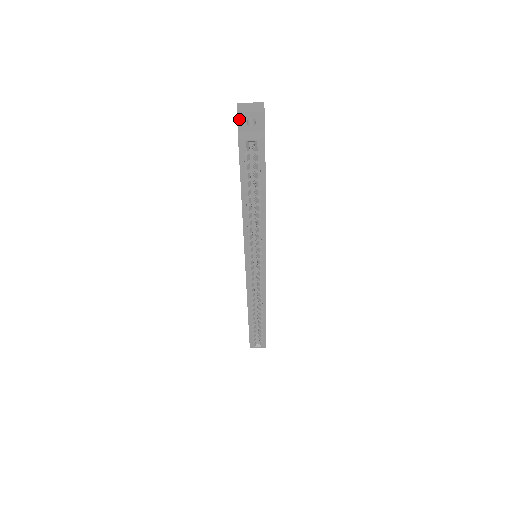
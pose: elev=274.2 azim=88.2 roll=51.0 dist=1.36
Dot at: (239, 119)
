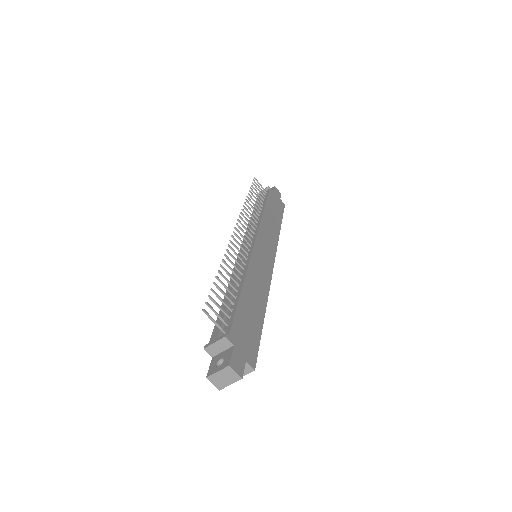
Dot at: occluded
